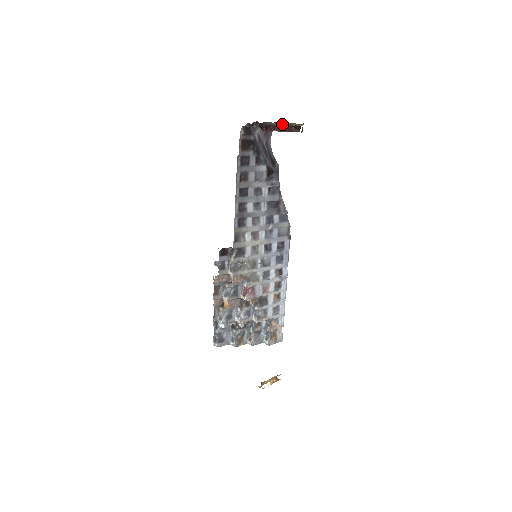
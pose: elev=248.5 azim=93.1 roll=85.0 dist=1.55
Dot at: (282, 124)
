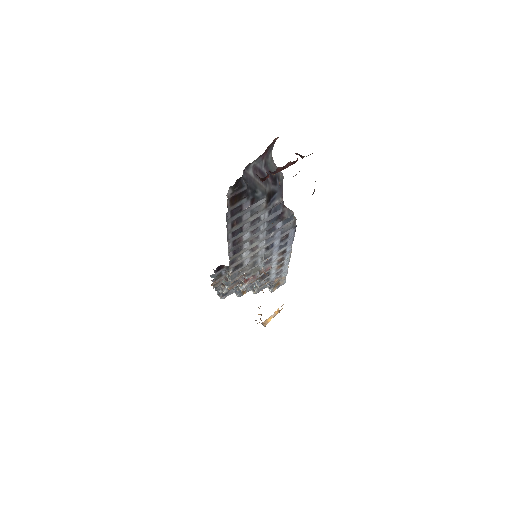
Dot at: occluded
